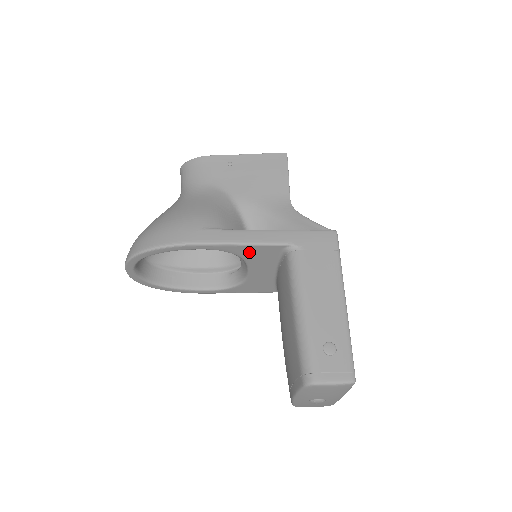
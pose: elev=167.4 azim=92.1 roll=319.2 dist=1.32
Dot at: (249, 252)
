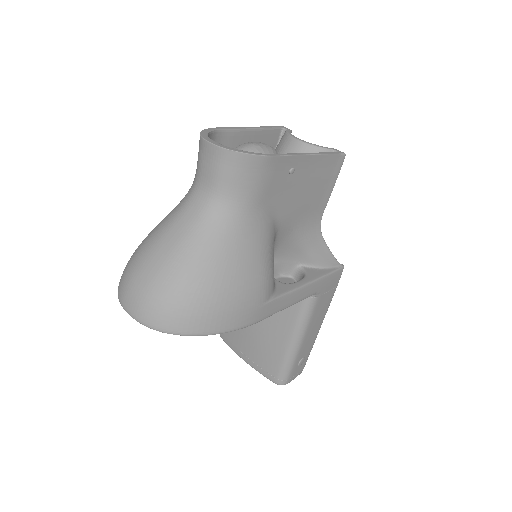
Dot at: occluded
